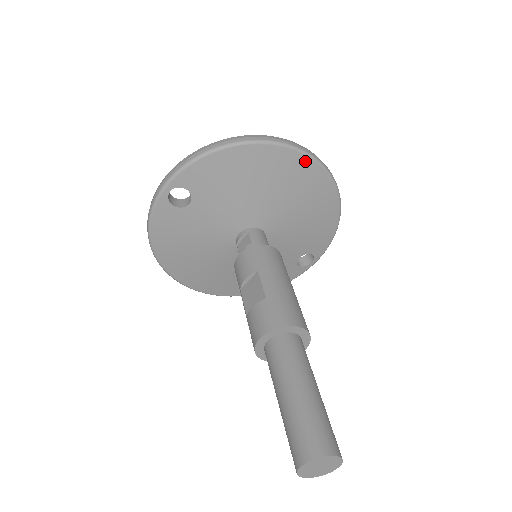
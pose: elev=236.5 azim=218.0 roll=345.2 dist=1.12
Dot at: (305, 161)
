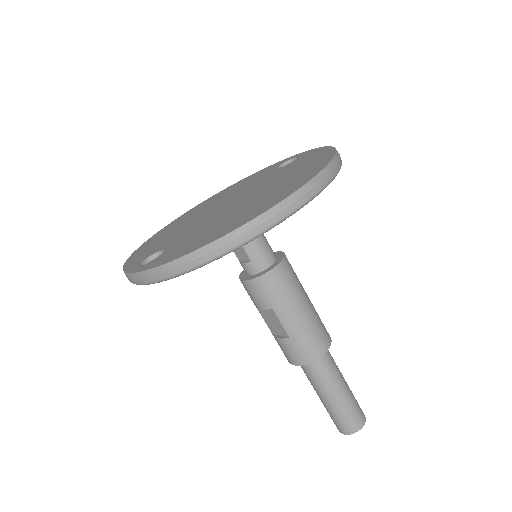
Dot at: (300, 208)
